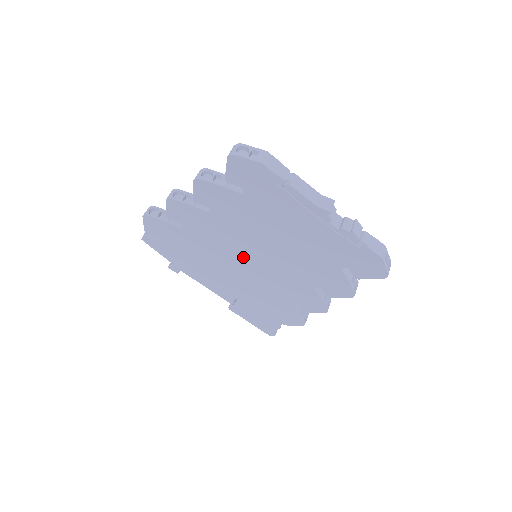
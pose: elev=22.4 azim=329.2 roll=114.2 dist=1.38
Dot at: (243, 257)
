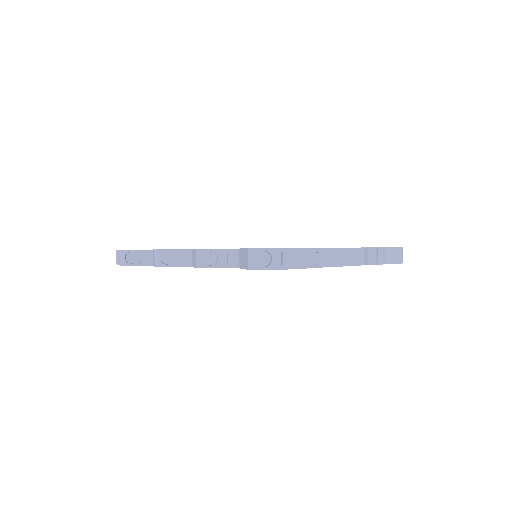
Dot at: occluded
